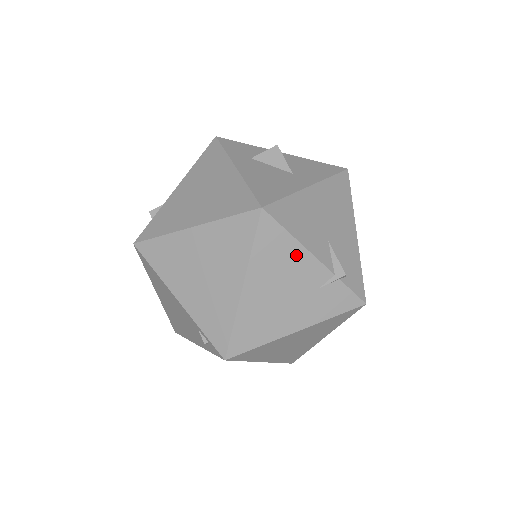
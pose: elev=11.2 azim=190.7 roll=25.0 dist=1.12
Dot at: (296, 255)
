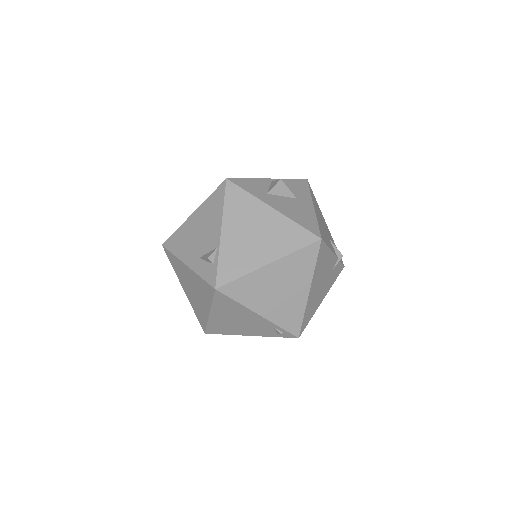
Dot at: (328, 257)
